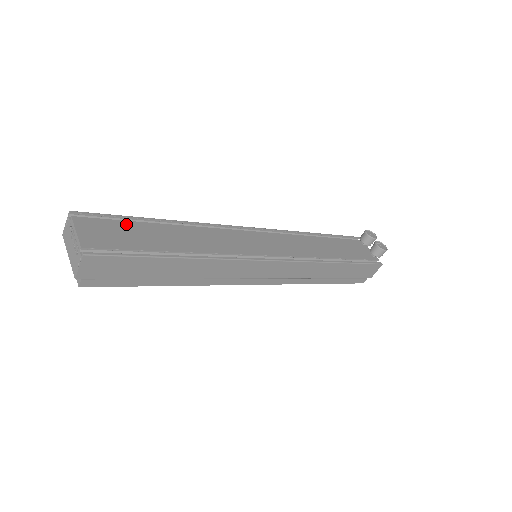
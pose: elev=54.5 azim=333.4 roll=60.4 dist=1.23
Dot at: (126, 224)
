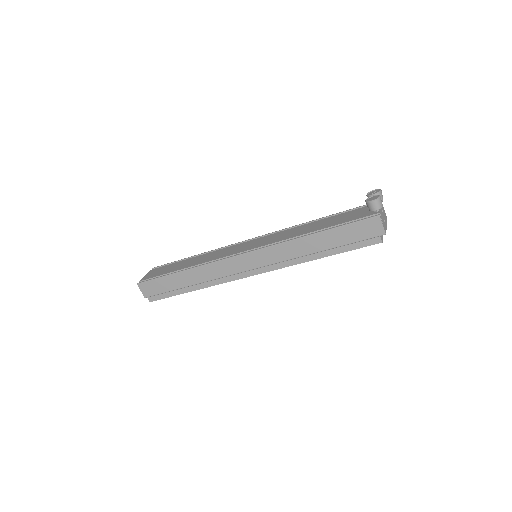
Dot at: (172, 265)
